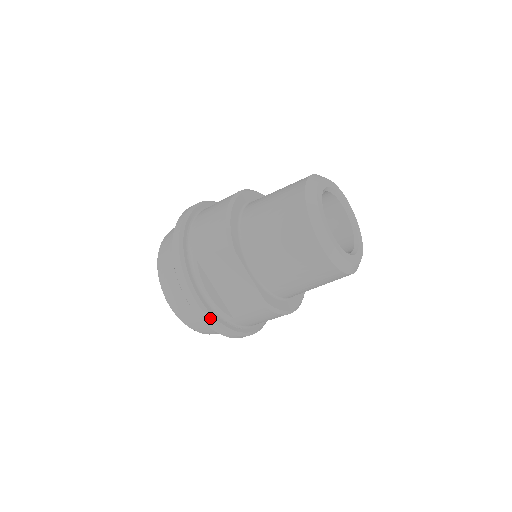
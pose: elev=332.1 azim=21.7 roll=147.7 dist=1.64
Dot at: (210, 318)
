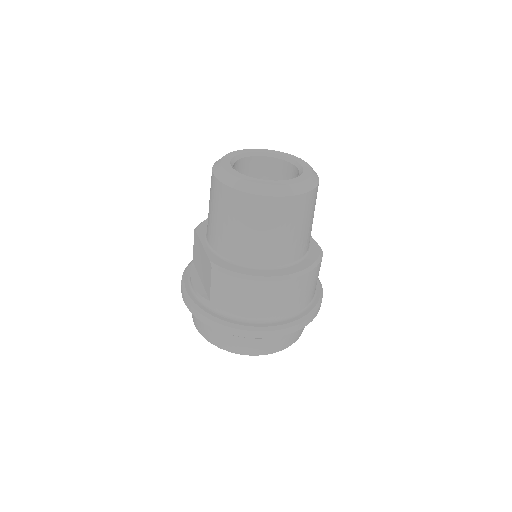
Dot at: (191, 304)
